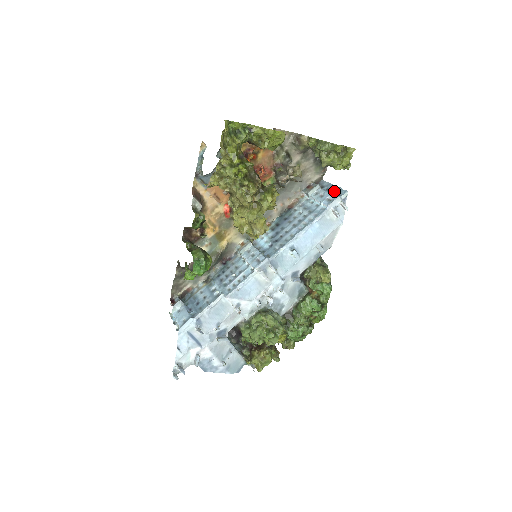
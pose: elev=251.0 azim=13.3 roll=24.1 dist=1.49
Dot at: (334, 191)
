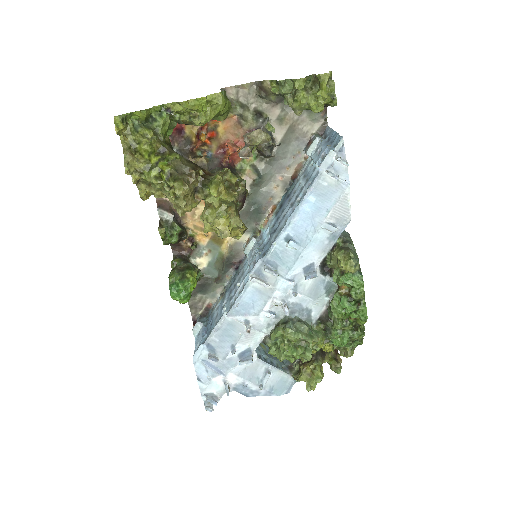
Dot at: (332, 141)
